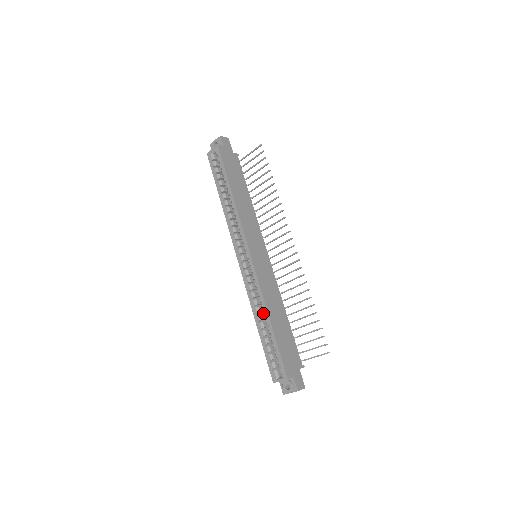
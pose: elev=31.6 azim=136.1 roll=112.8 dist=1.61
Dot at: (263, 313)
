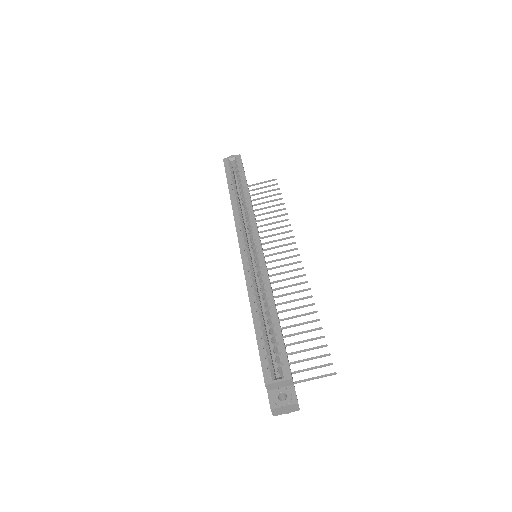
Dot at: (266, 301)
